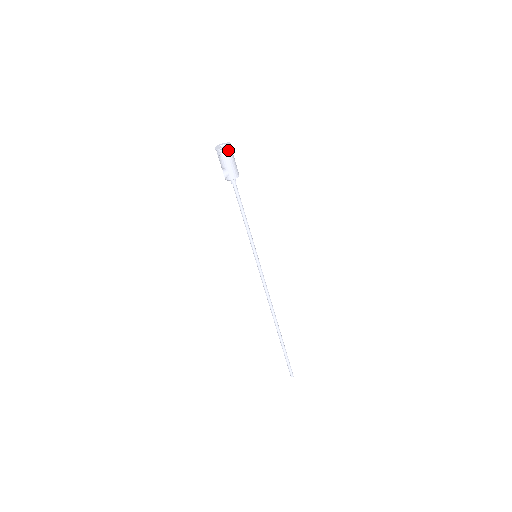
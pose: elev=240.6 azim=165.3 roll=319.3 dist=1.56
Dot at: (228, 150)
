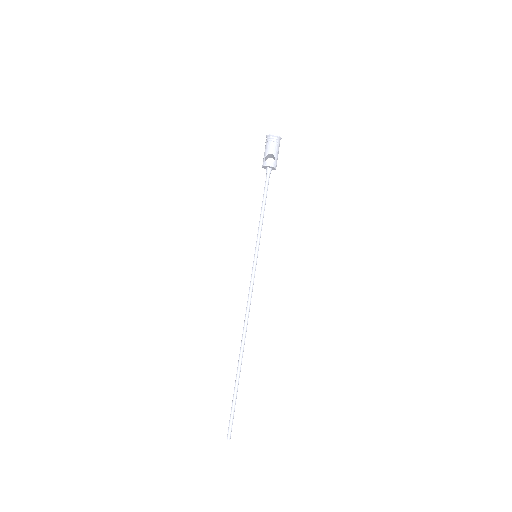
Dot at: occluded
